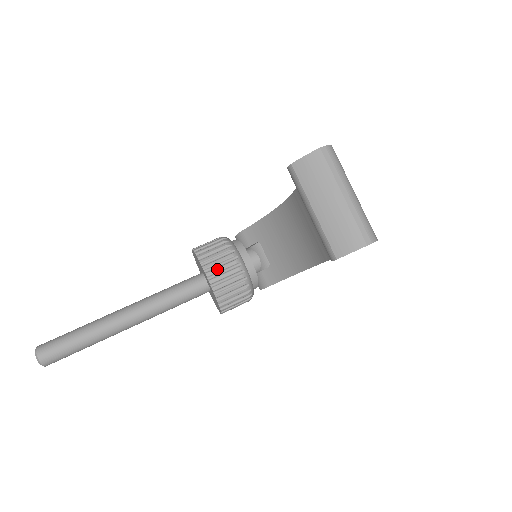
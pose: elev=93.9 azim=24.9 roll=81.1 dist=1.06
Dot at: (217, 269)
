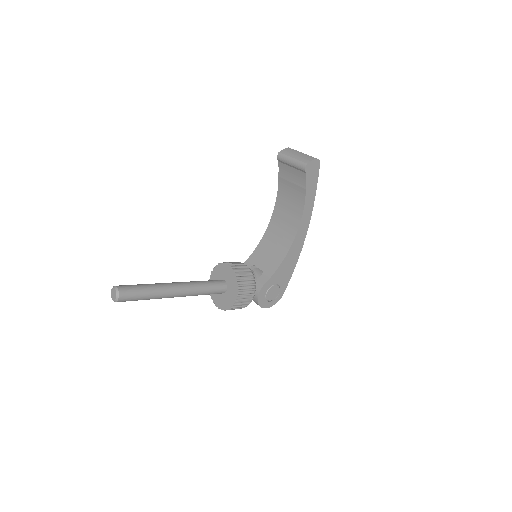
Dot at: (233, 263)
